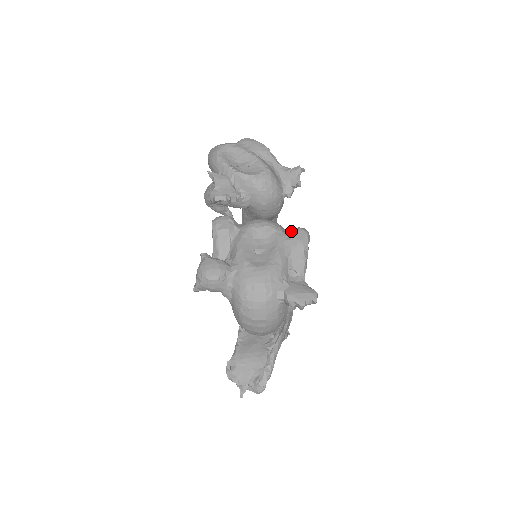
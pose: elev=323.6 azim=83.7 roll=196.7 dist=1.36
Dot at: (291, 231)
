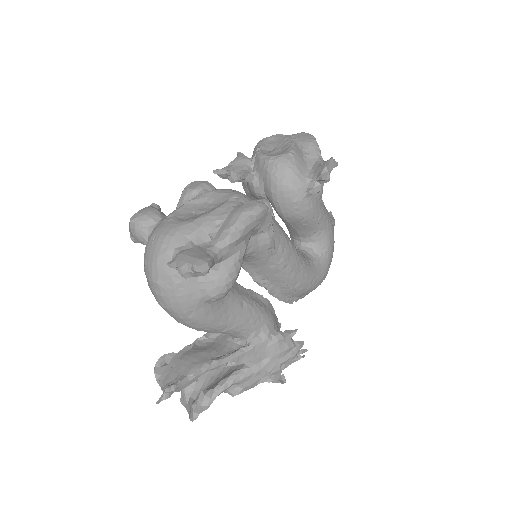
Dot at: (246, 202)
